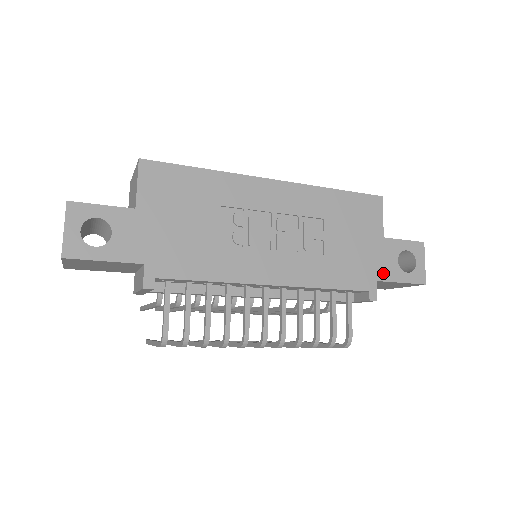
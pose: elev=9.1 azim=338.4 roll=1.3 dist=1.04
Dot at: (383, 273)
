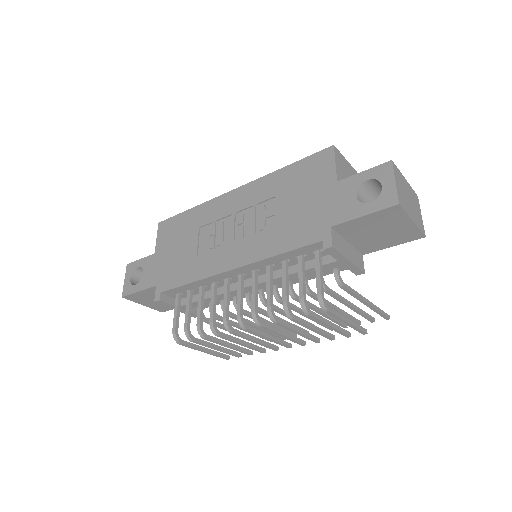
Dot at: (338, 216)
